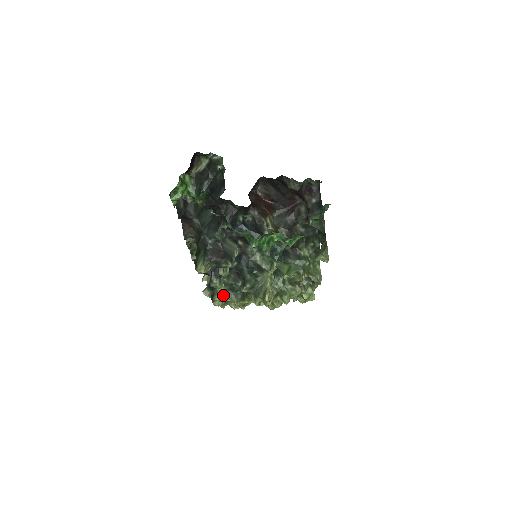
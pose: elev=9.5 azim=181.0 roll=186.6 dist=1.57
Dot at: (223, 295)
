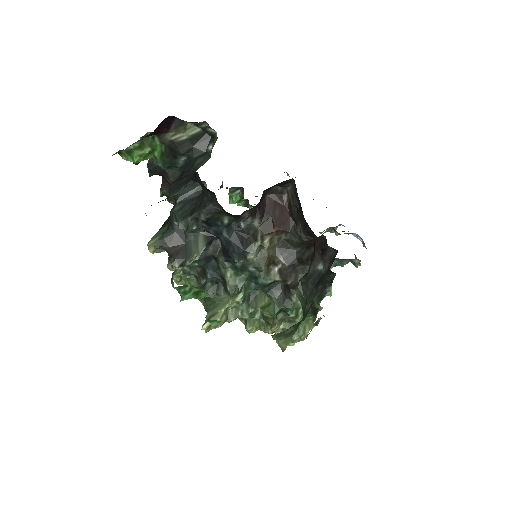
Dot at: (185, 277)
